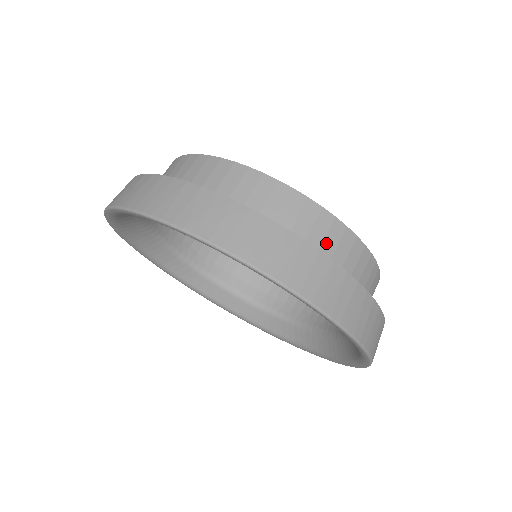
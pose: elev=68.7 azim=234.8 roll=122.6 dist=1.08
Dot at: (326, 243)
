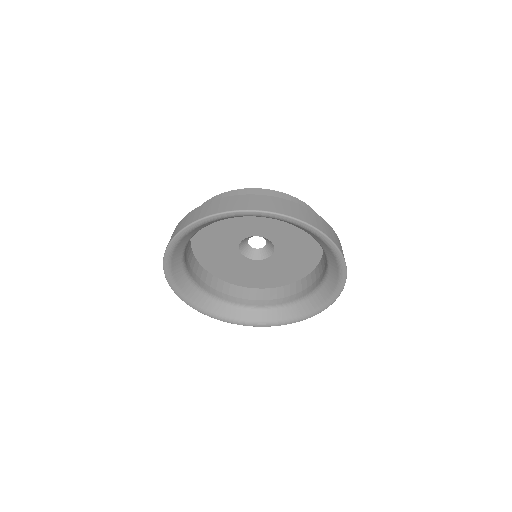
Dot at: occluded
